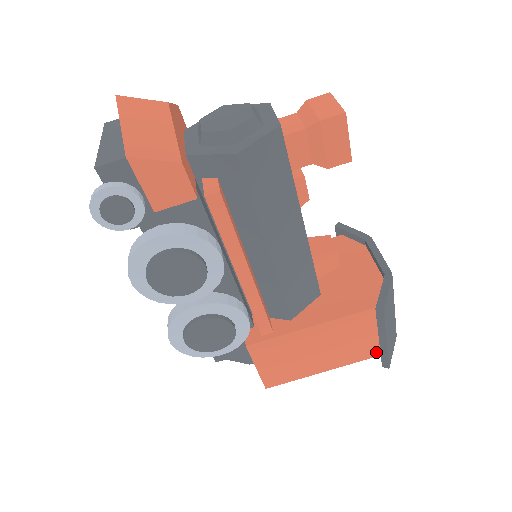
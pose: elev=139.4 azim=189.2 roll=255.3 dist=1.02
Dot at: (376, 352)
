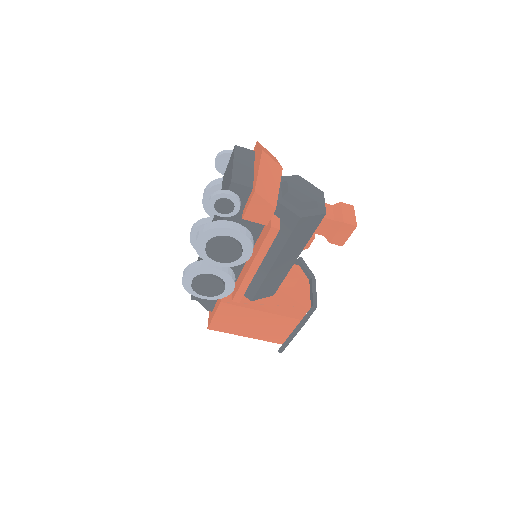
Dot at: (280, 341)
